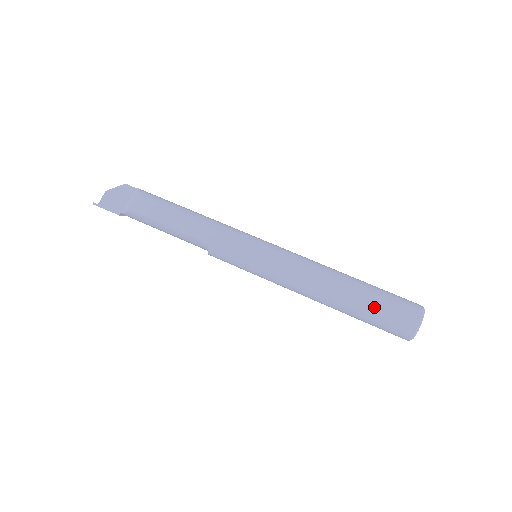
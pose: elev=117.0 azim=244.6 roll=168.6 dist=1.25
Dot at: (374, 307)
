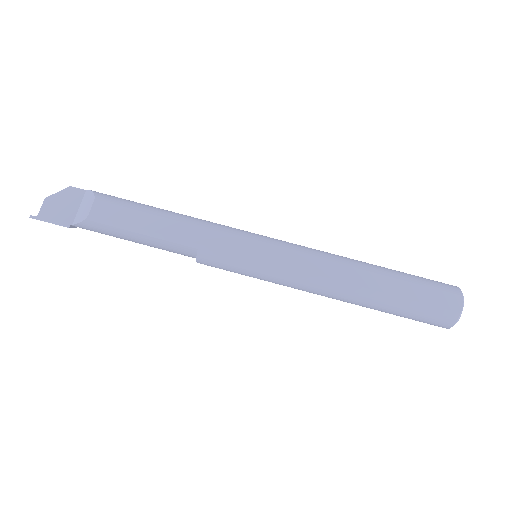
Dot at: (409, 297)
